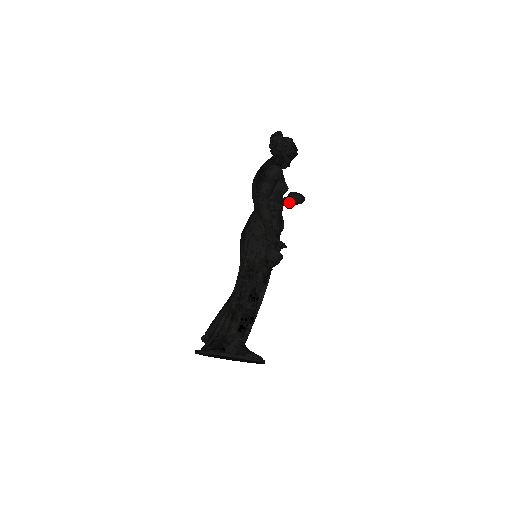
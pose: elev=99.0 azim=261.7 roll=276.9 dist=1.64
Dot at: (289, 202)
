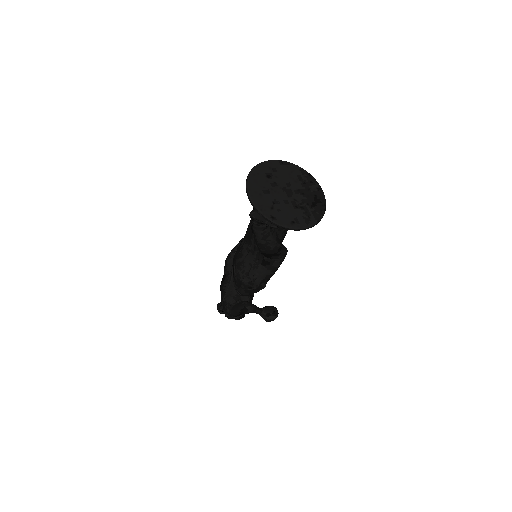
Dot at: (265, 309)
